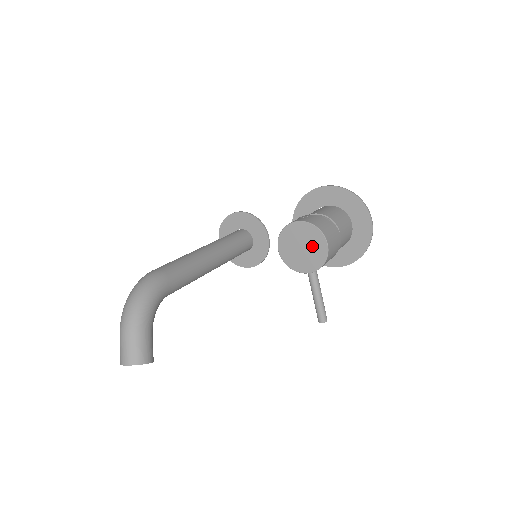
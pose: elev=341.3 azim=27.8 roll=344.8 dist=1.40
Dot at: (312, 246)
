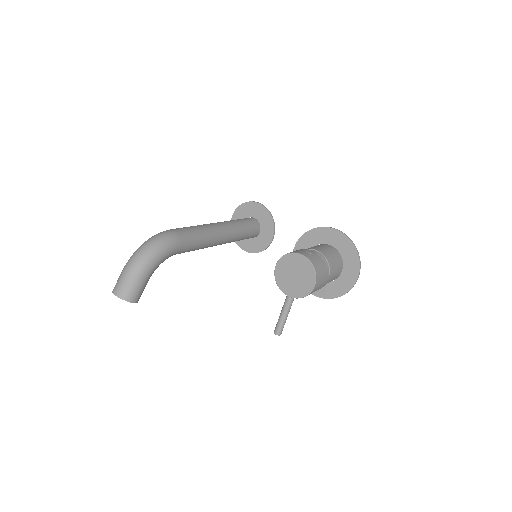
Dot at: (303, 279)
